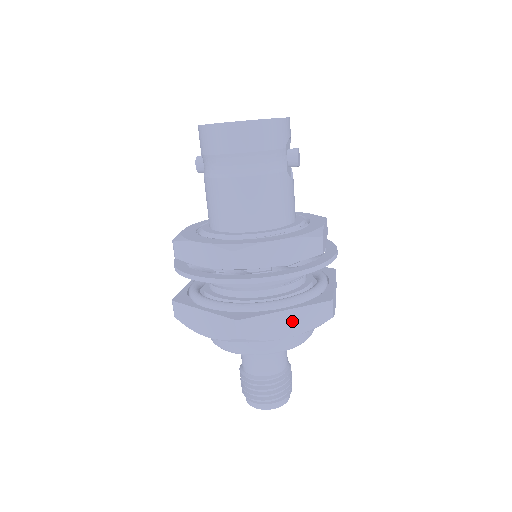
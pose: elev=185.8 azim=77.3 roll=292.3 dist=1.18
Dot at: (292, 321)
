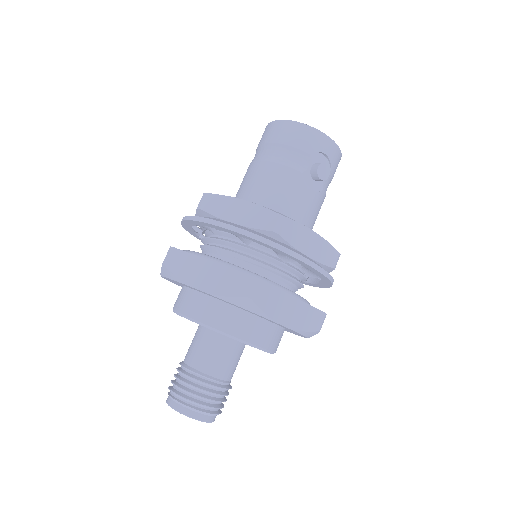
Dot at: (211, 275)
